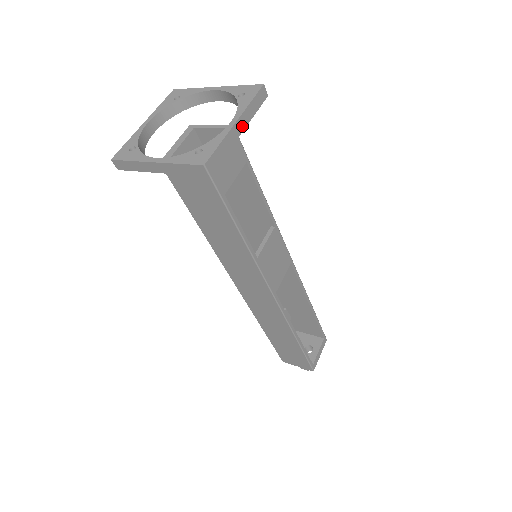
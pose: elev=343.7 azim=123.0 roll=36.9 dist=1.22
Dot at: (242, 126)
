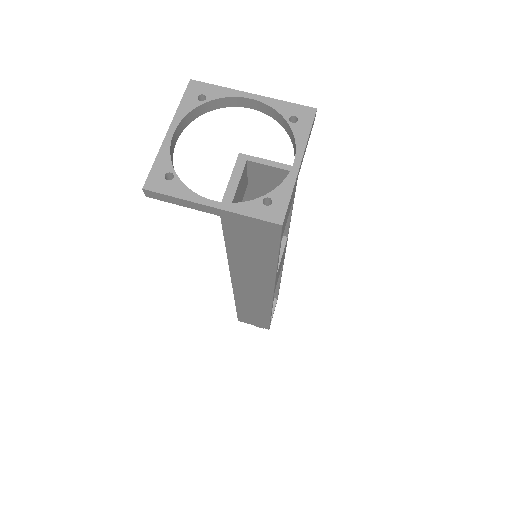
Dot at: (301, 164)
